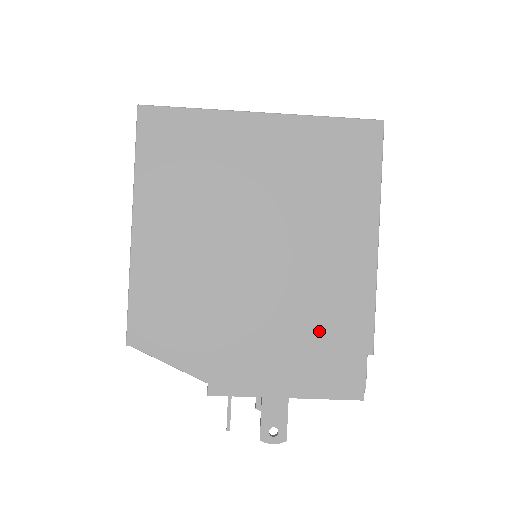
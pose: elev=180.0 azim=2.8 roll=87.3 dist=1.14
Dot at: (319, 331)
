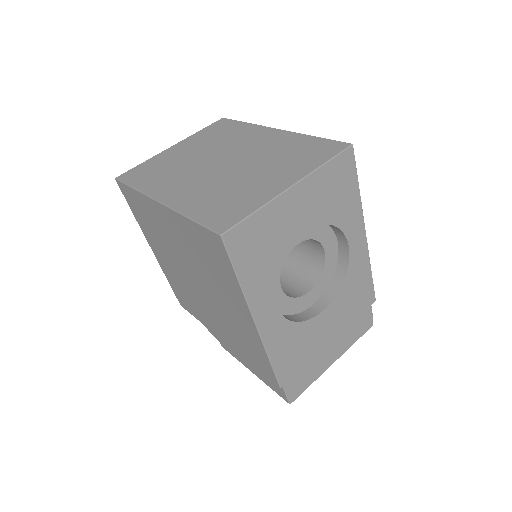
Dot at: (248, 354)
